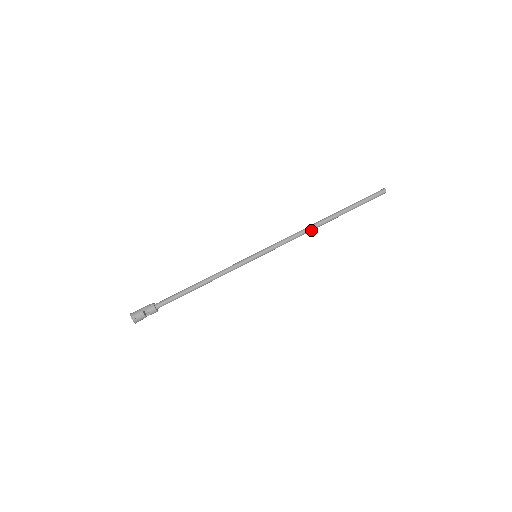
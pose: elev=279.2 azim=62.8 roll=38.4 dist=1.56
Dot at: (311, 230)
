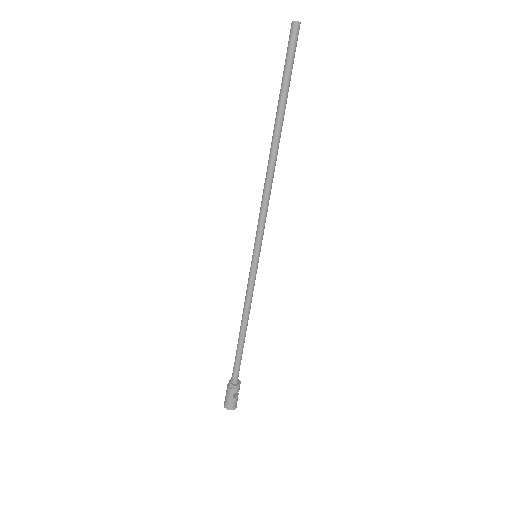
Dot at: (273, 170)
